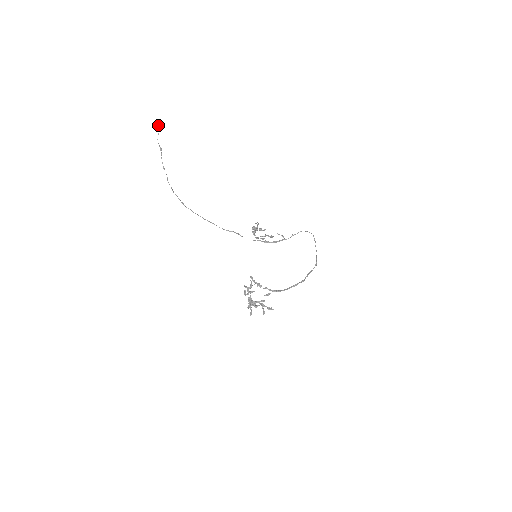
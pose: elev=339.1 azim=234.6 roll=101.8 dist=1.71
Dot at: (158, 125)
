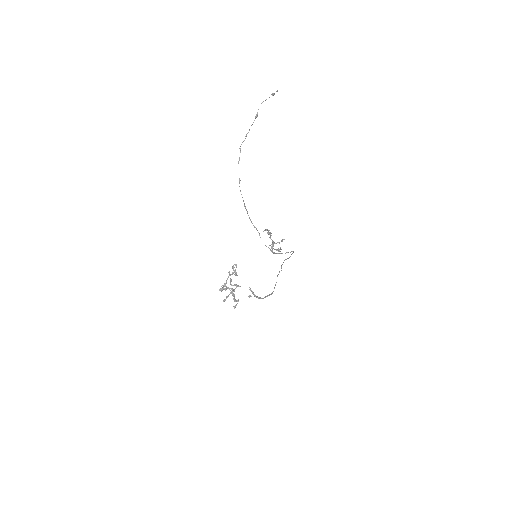
Dot at: (273, 94)
